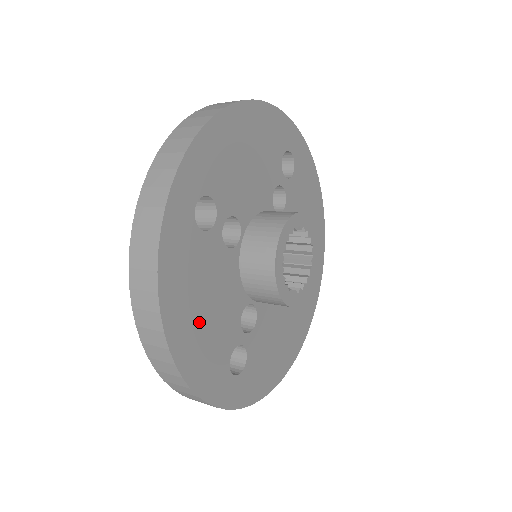
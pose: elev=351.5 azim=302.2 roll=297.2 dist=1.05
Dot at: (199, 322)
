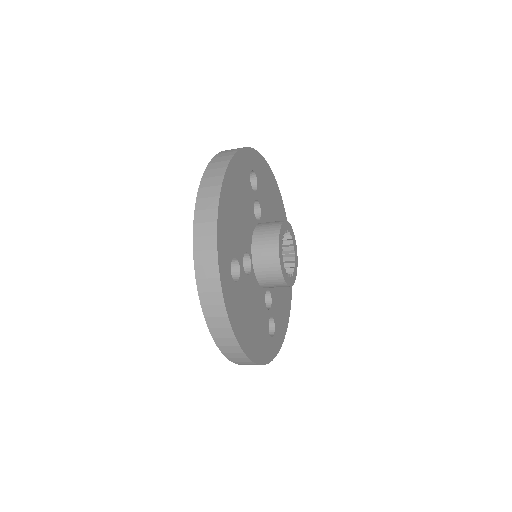
Dot at: (253, 330)
